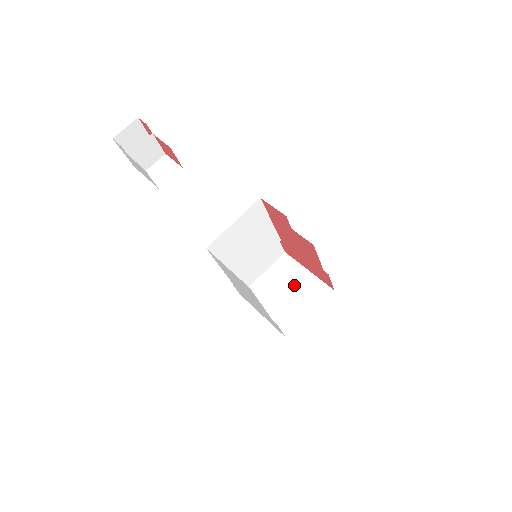
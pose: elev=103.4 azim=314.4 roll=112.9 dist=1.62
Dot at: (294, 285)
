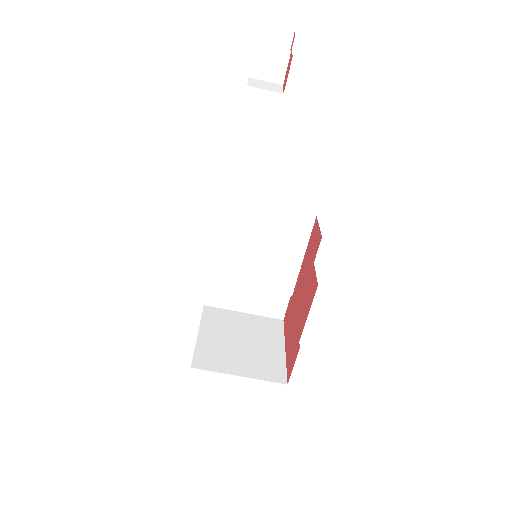
Dot at: (257, 344)
